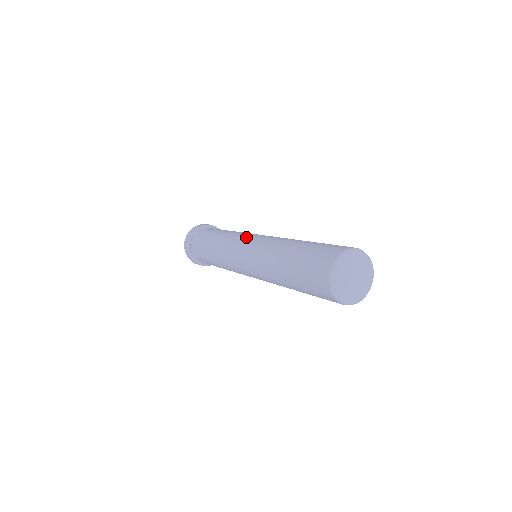
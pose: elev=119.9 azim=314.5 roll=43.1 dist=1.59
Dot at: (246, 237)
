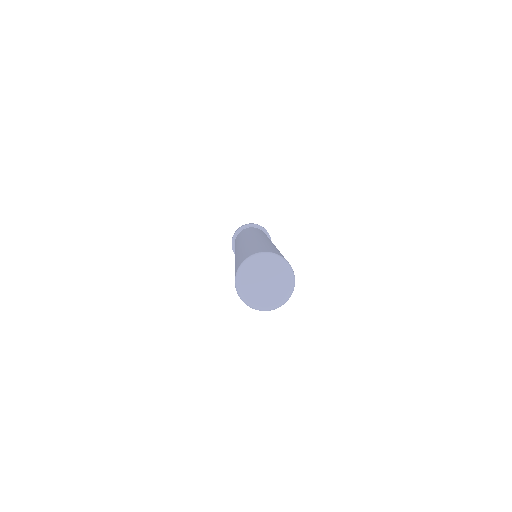
Dot at: (239, 242)
